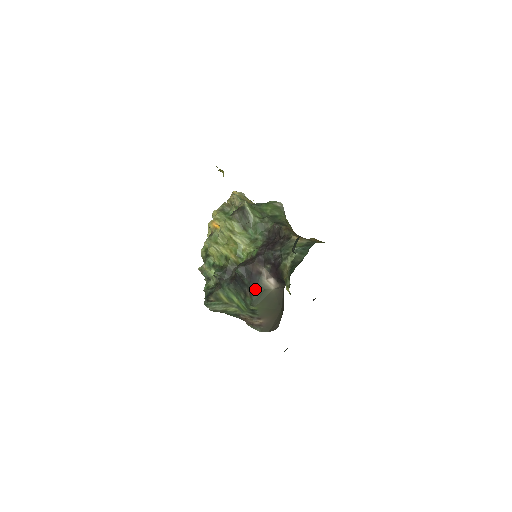
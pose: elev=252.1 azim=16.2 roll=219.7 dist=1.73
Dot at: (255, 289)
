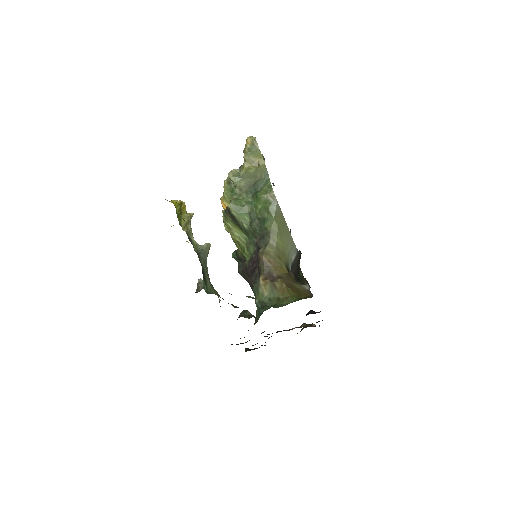
Dot at: occluded
